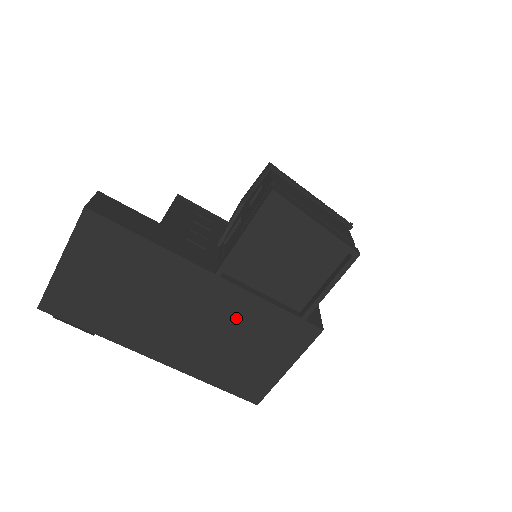
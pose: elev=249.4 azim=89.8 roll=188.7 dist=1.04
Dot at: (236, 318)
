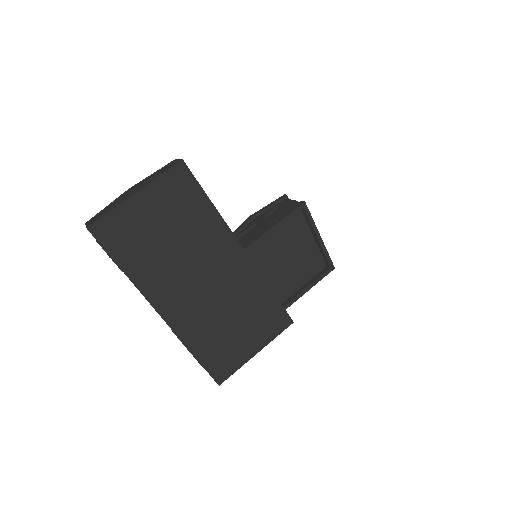
Dot at: (241, 293)
